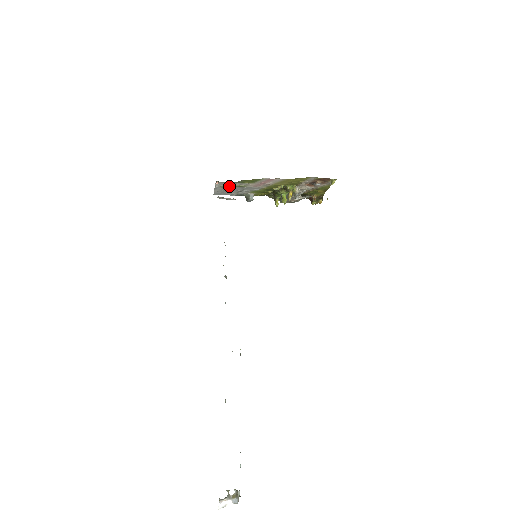
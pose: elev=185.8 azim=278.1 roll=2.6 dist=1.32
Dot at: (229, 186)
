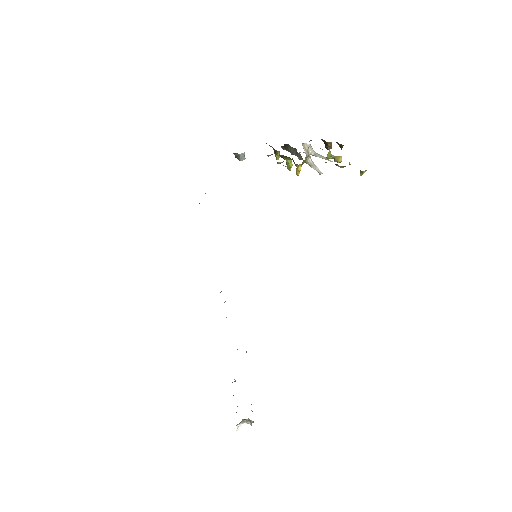
Dot at: occluded
